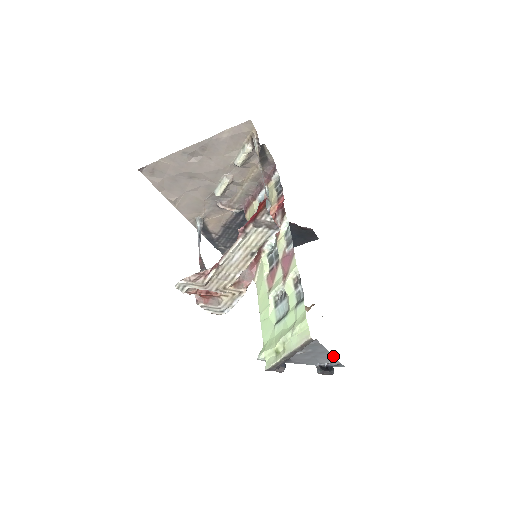
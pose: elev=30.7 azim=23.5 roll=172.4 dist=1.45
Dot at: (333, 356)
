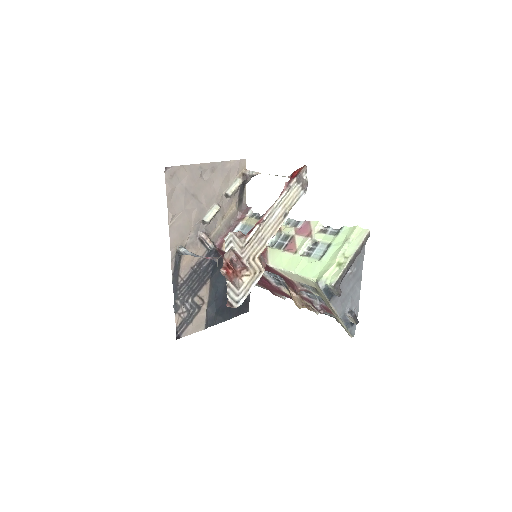
Dot at: (359, 294)
